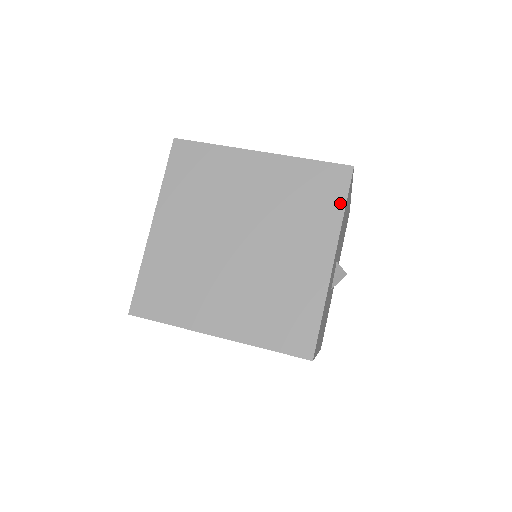
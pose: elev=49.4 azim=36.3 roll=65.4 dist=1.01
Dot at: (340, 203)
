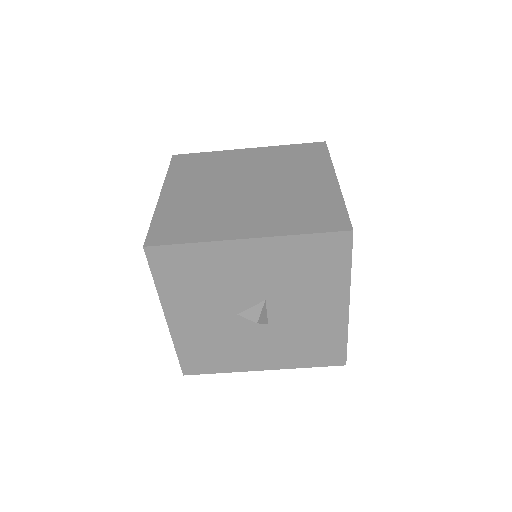
Dot at: (309, 230)
